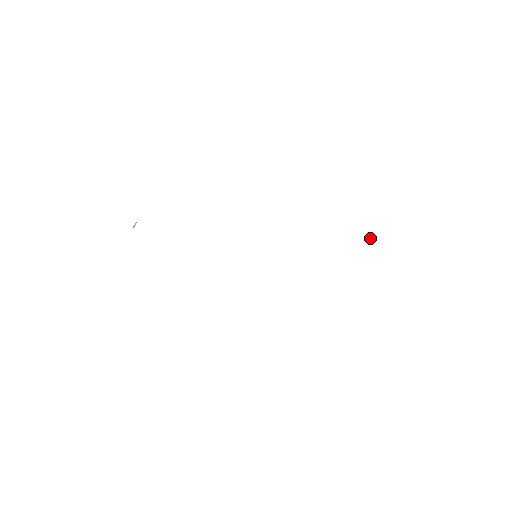
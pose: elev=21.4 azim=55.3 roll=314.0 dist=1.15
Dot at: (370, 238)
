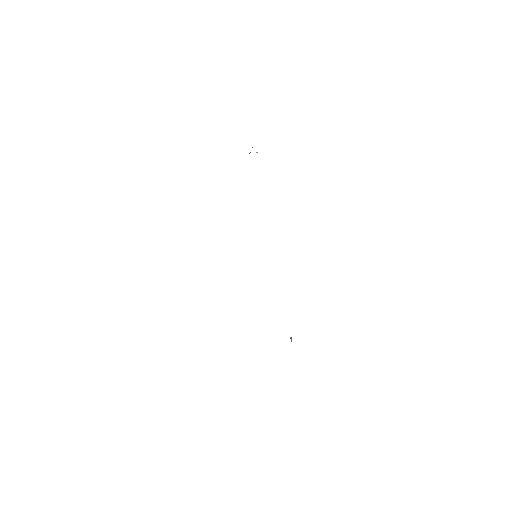
Dot at: occluded
